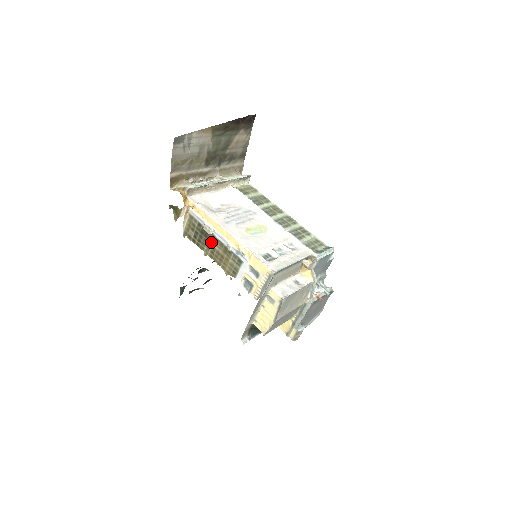
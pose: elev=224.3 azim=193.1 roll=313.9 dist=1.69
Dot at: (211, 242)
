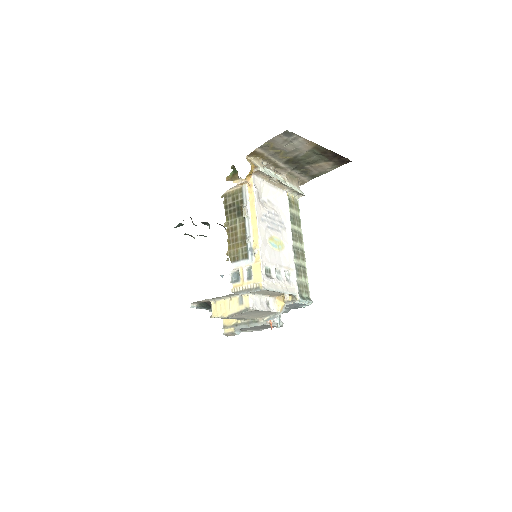
Dot at: (238, 222)
